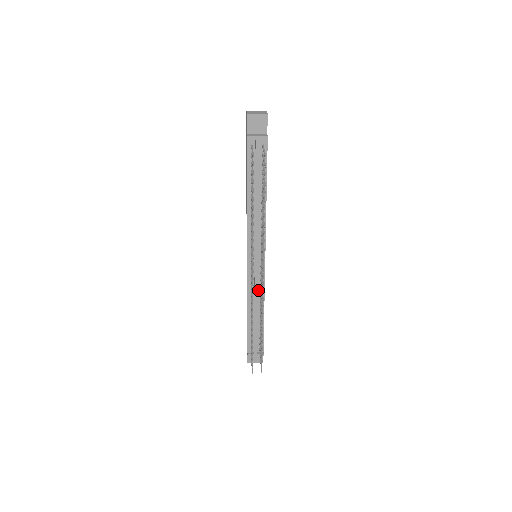
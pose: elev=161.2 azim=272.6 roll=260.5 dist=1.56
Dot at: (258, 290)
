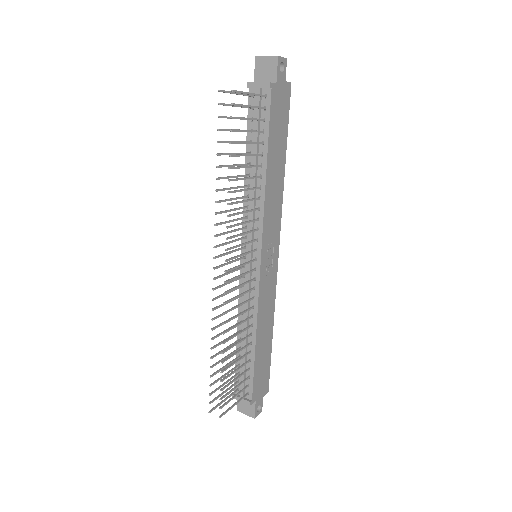
Dot at: (250, 304)
